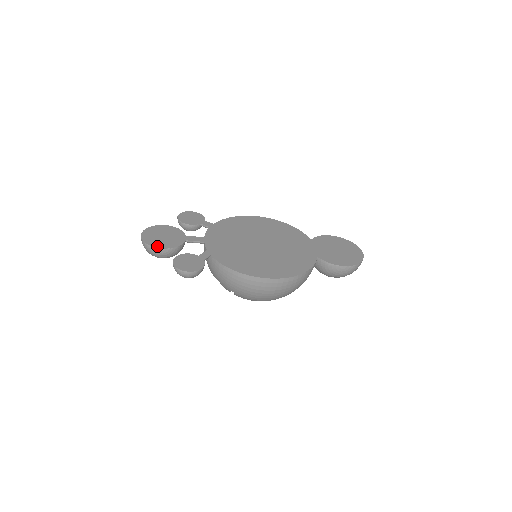
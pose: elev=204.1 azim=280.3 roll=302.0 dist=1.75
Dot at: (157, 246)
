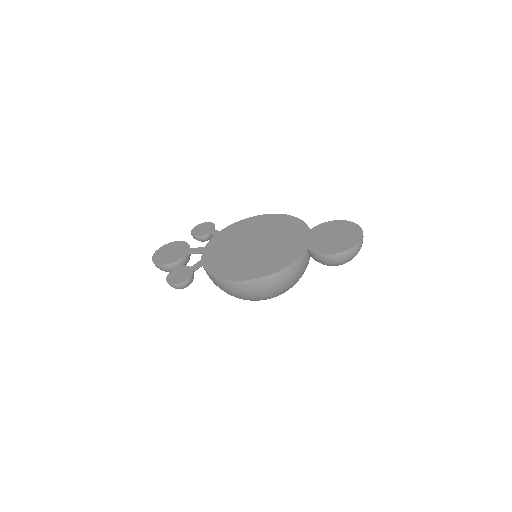
Dot at: (161, 263)
